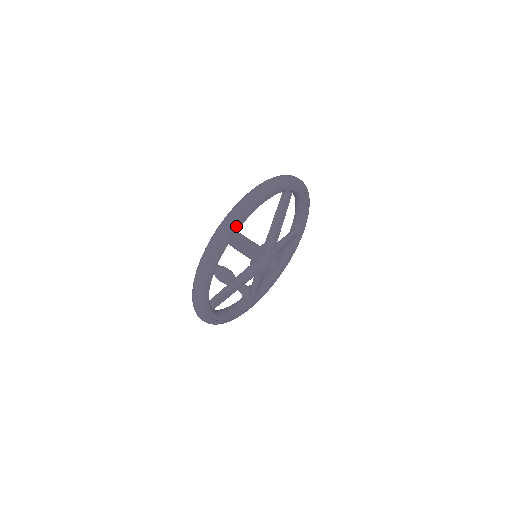
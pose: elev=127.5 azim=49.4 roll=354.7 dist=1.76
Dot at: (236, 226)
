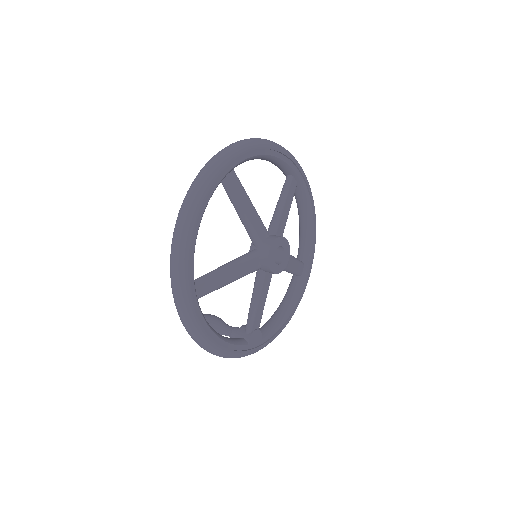
Dot at: (235, 154)
